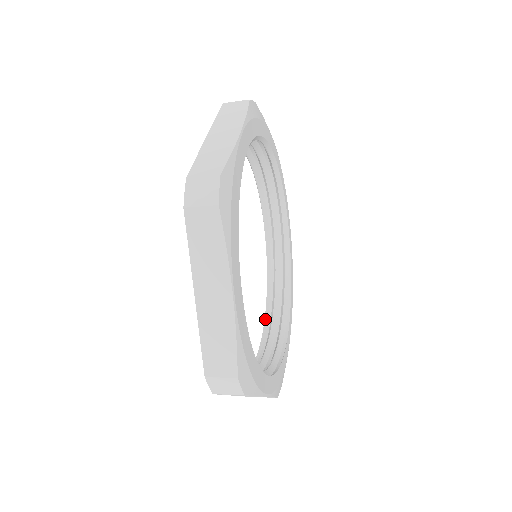
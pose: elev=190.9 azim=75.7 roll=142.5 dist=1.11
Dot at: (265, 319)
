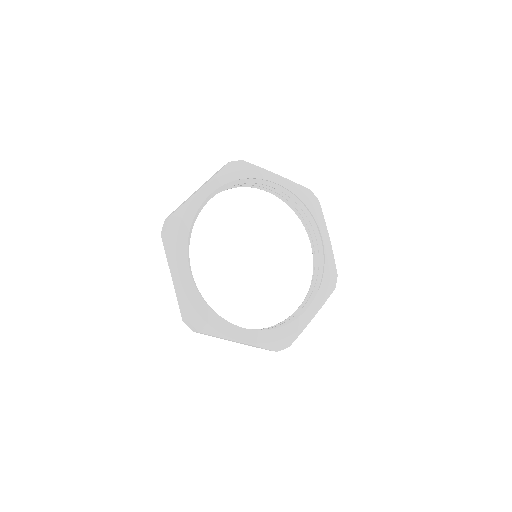
Dot at: (308, 234)
